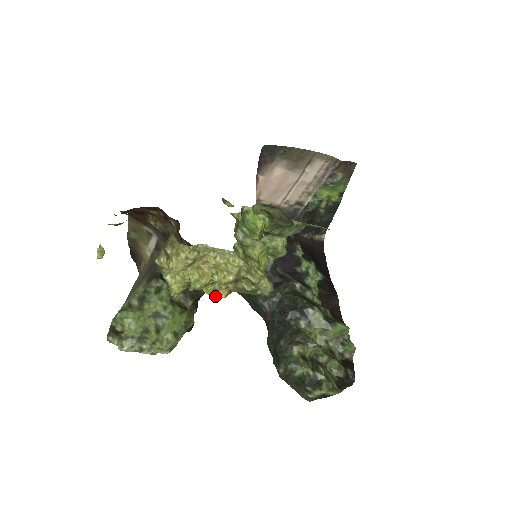
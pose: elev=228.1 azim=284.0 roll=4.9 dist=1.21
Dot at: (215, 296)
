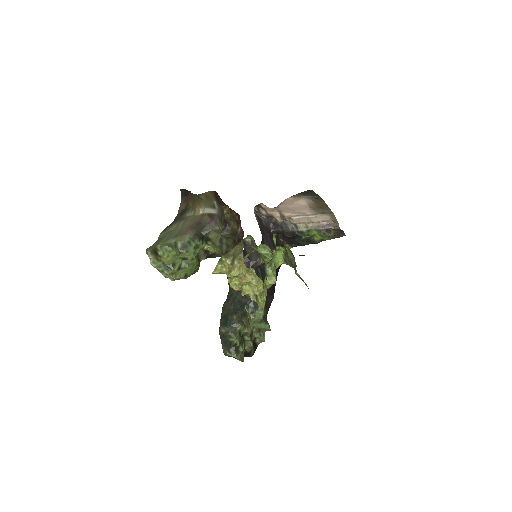
Dot at: occluded
